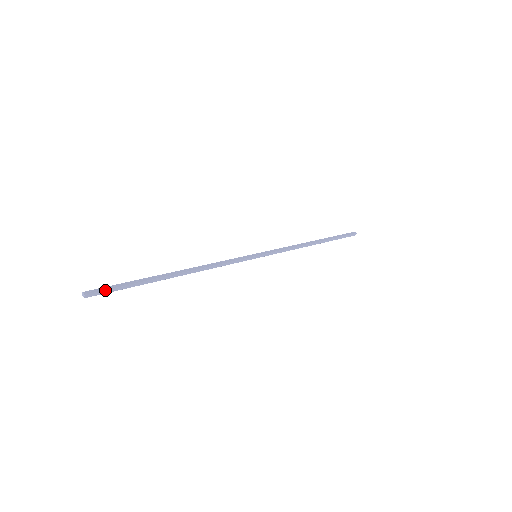
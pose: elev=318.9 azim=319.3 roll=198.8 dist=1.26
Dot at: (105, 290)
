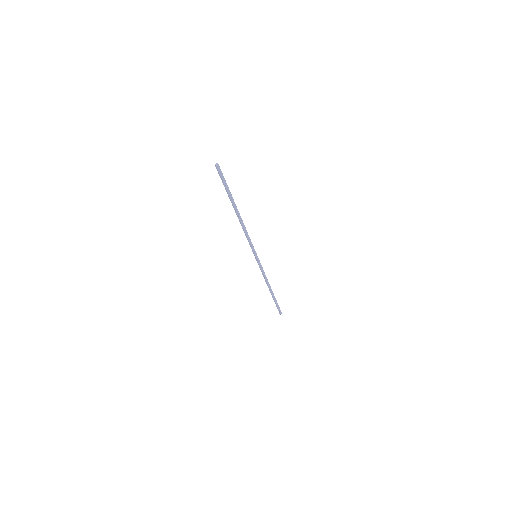
Dot at: occluded
